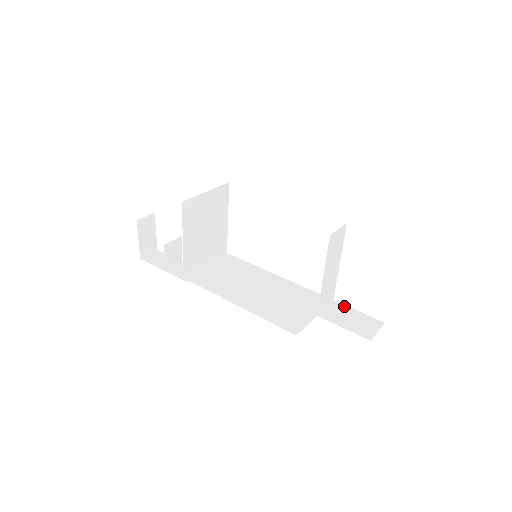
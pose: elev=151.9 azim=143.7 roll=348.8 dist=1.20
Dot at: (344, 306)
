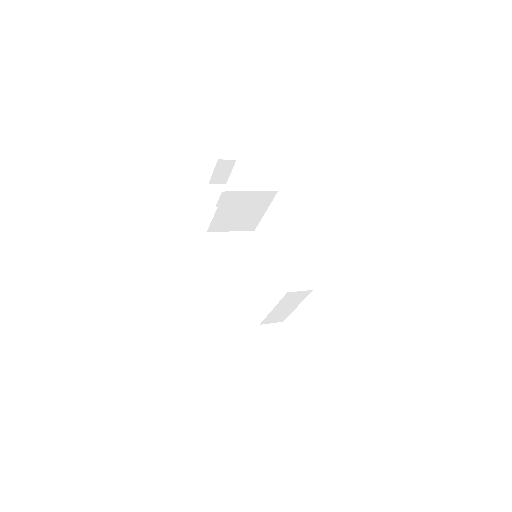
Dot at: (284, 332)
